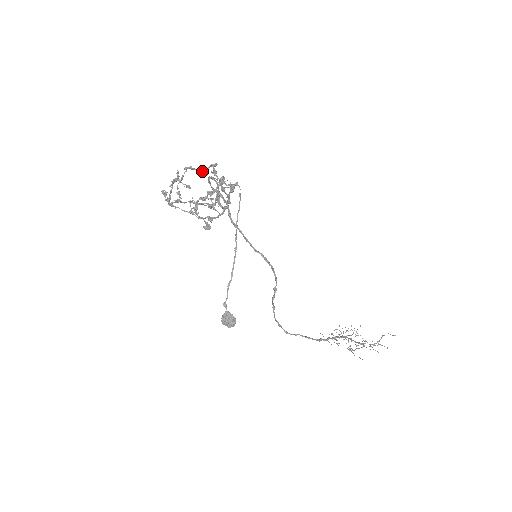
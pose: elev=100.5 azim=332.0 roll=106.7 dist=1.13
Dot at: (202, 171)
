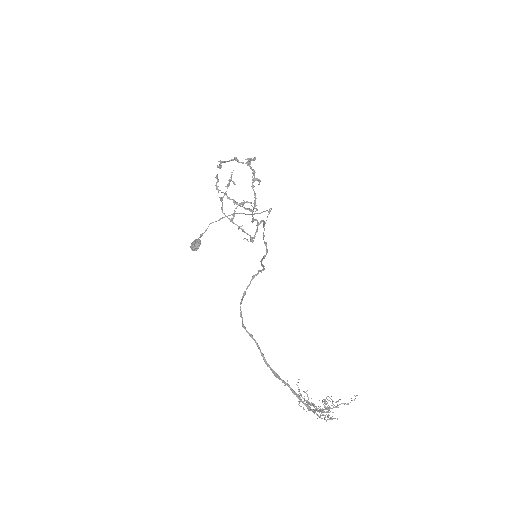
Dot at: (257, 209)
